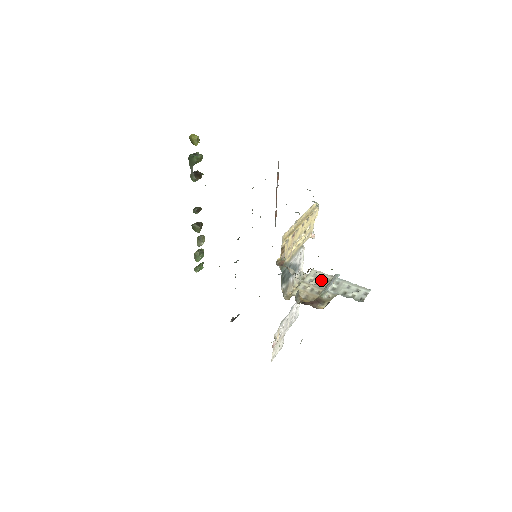
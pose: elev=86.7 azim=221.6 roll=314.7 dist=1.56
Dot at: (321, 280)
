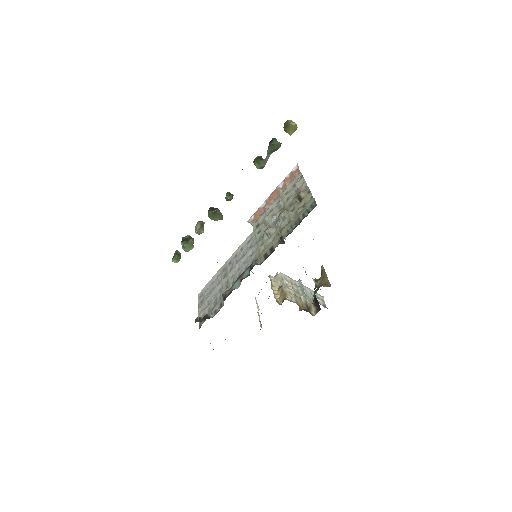
Dot at: (294, 285)
